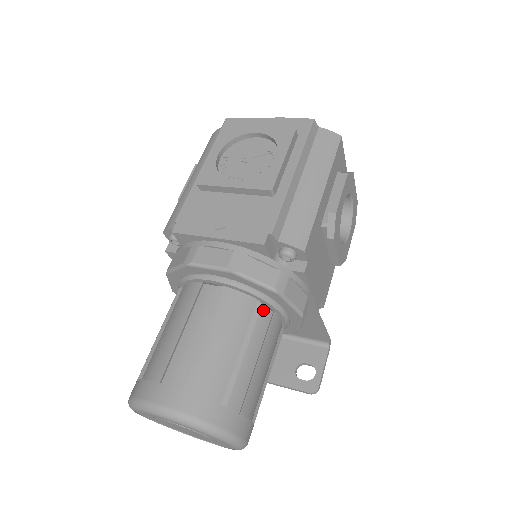
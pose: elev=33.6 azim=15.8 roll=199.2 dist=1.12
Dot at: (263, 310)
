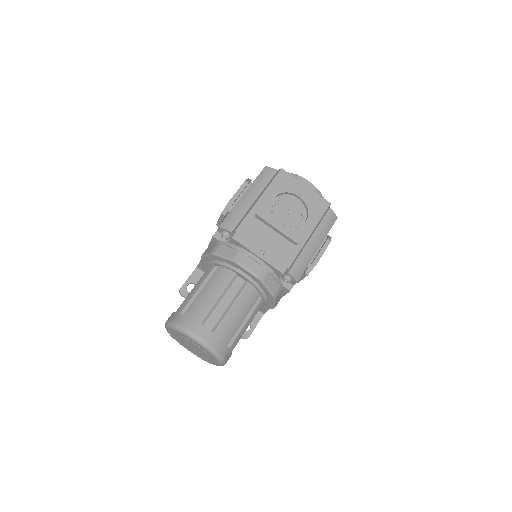
Dot at: (261, 301)
